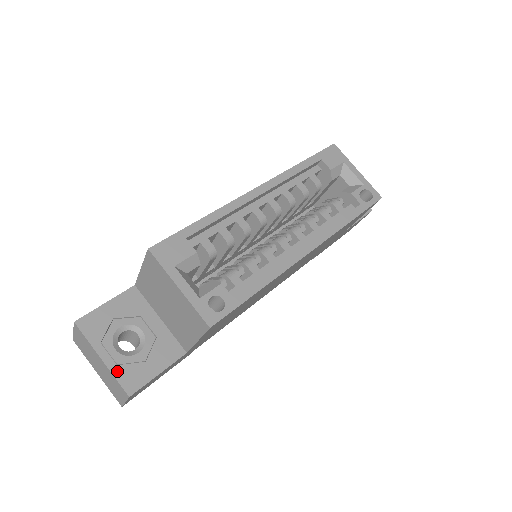
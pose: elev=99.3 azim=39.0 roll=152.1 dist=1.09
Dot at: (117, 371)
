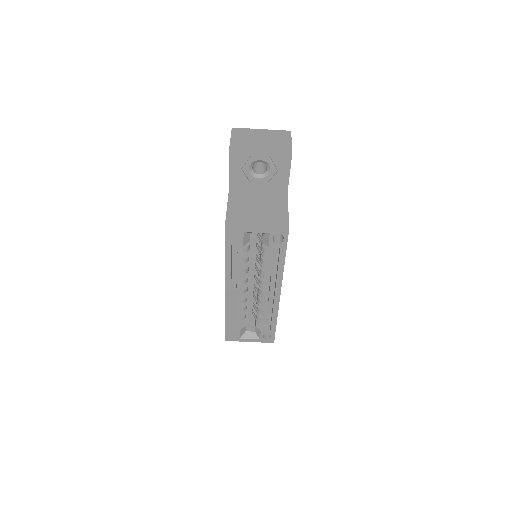
Dot at: occluded
